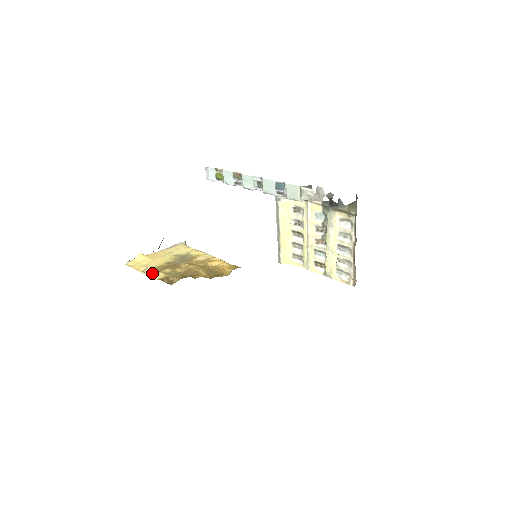
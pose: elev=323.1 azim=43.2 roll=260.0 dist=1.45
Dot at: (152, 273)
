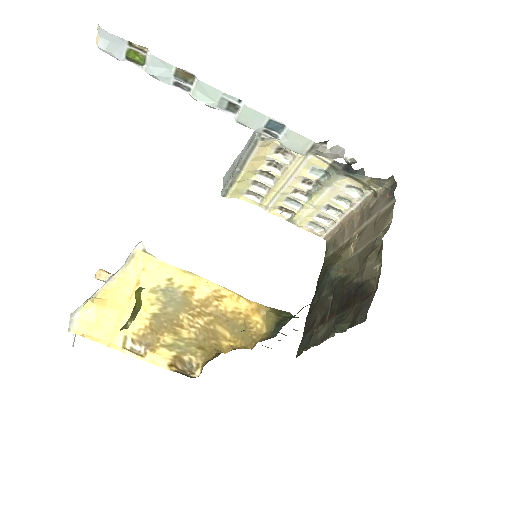
Dot at: (145, 351)
